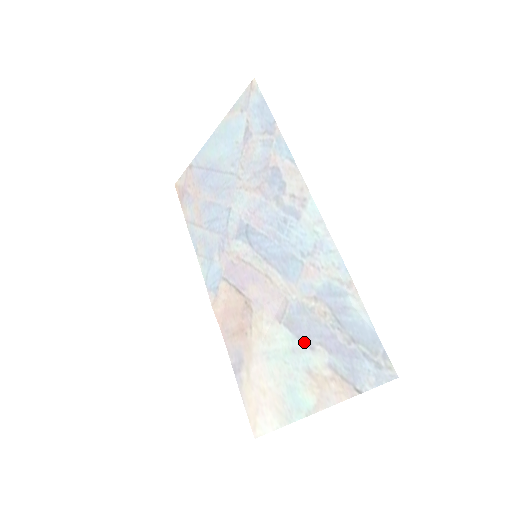
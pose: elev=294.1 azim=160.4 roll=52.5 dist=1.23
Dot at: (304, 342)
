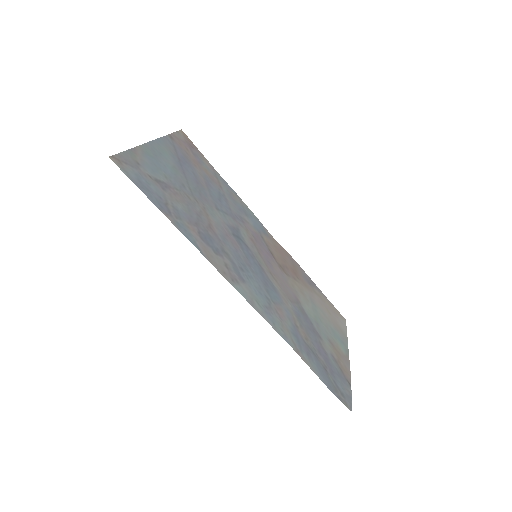
Dot at: (315, 330)
